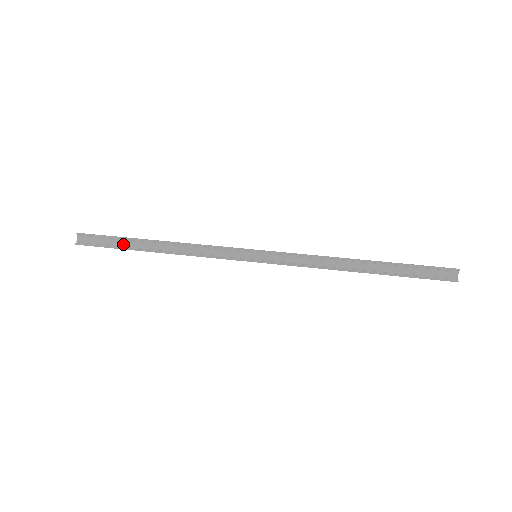
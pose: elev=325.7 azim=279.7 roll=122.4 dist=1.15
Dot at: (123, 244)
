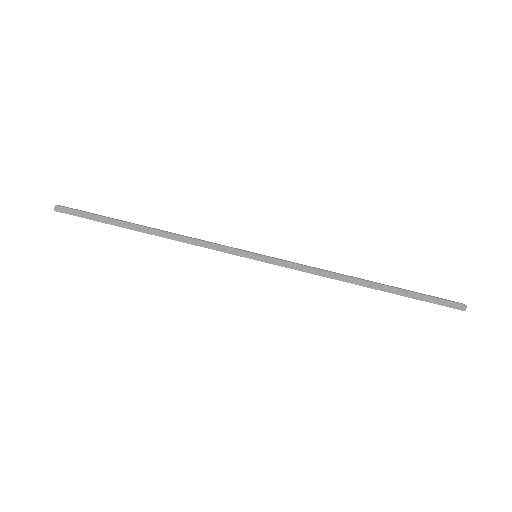
Dot at: (111, 221)
